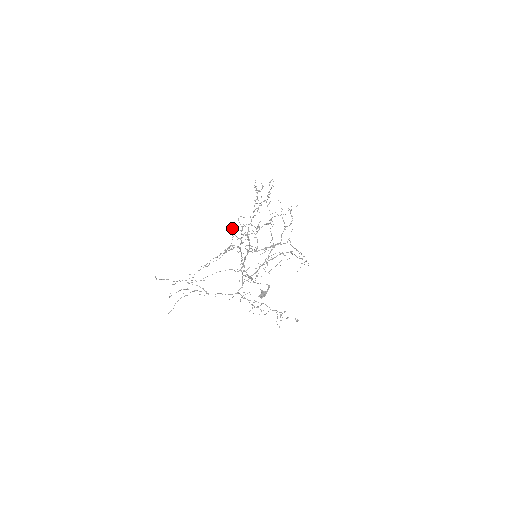
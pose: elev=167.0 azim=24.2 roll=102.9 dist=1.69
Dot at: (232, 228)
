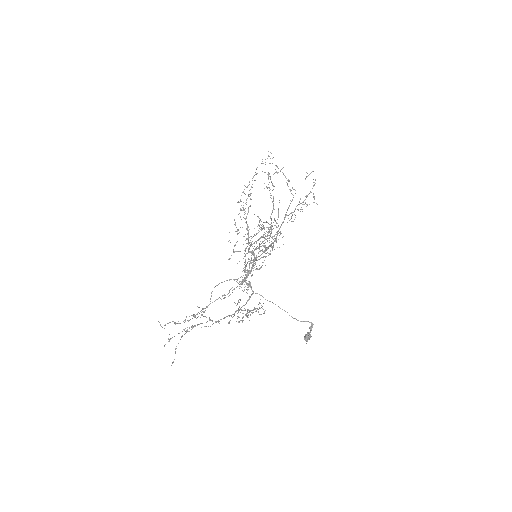
Dot at: occluded
